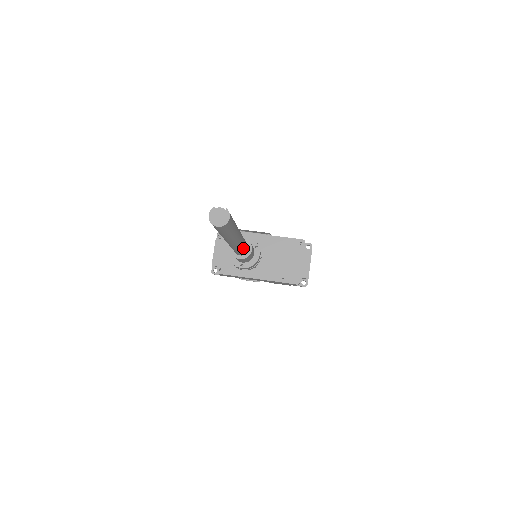
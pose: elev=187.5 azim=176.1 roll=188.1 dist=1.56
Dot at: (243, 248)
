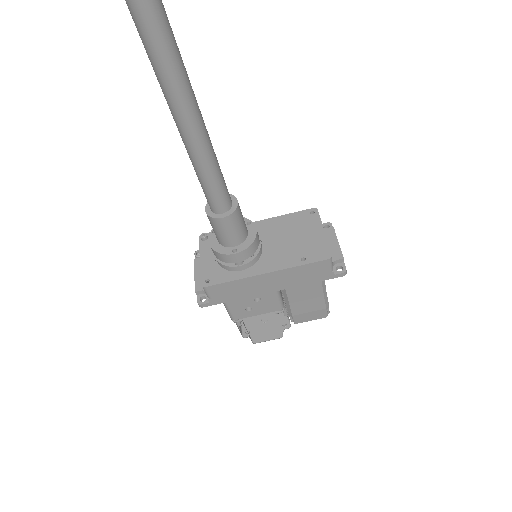
Dot at: (217, 170)
